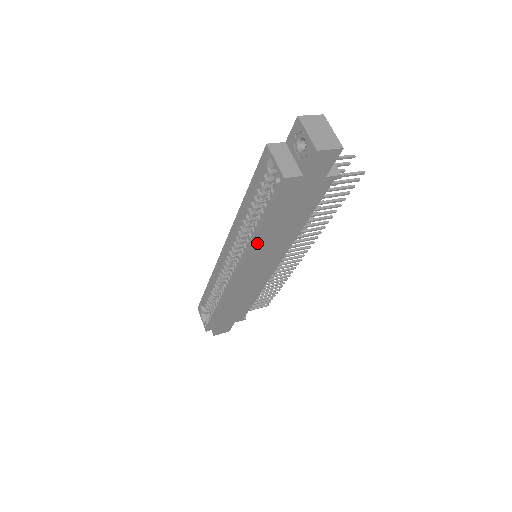
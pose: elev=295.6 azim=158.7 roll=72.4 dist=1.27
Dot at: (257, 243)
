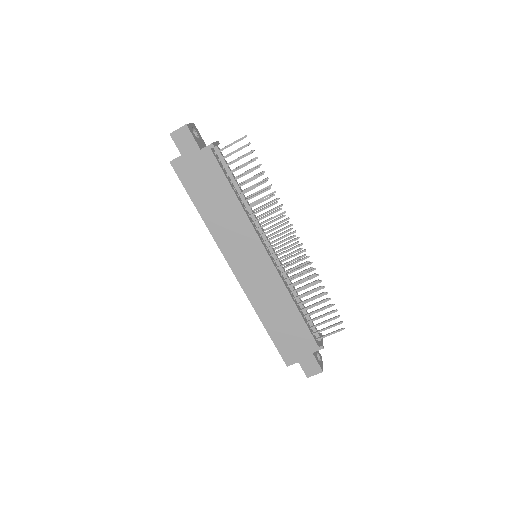
Dot at: (214, 227)
